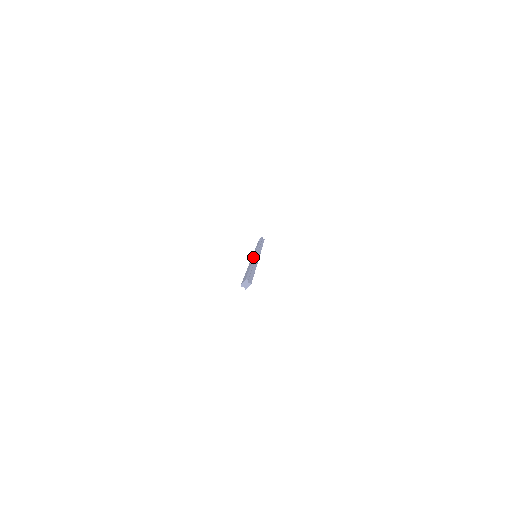
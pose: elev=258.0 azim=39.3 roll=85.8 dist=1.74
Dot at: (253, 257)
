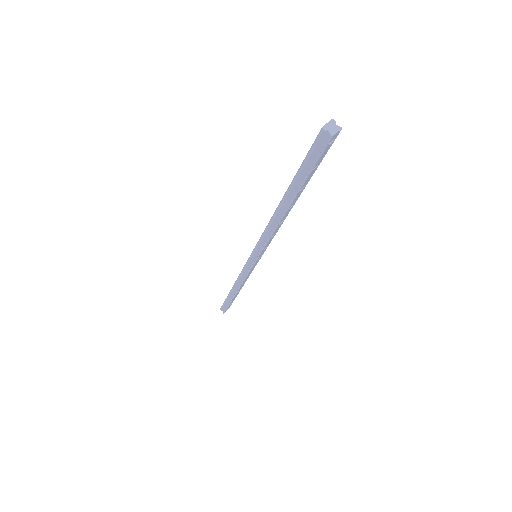
Dot at: occluded
